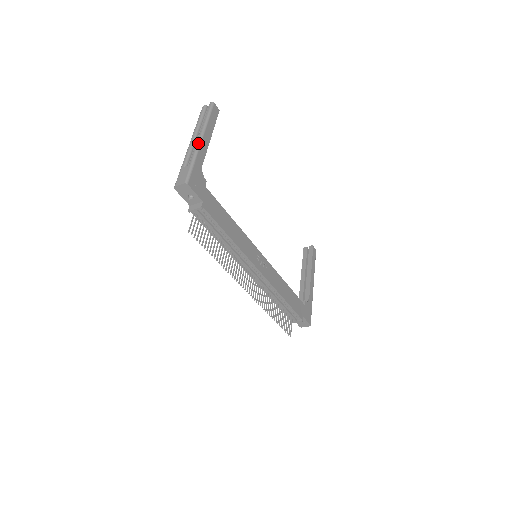
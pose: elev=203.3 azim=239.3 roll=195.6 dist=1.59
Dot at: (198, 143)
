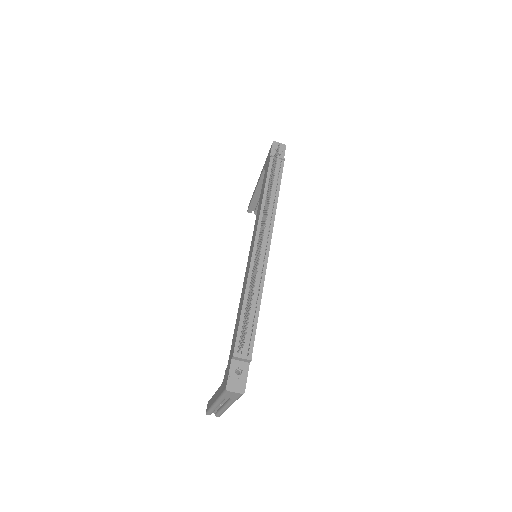
Dot at: occluded
